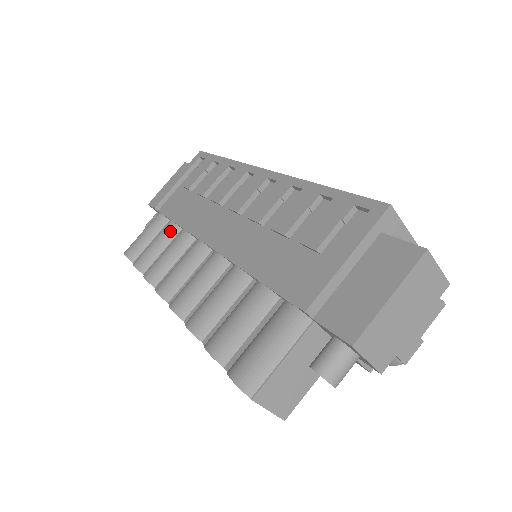
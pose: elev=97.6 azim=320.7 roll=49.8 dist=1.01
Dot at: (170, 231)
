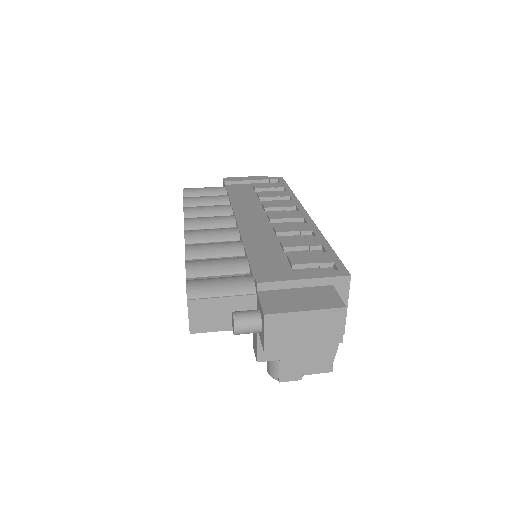
Dot at: (222, 200)
